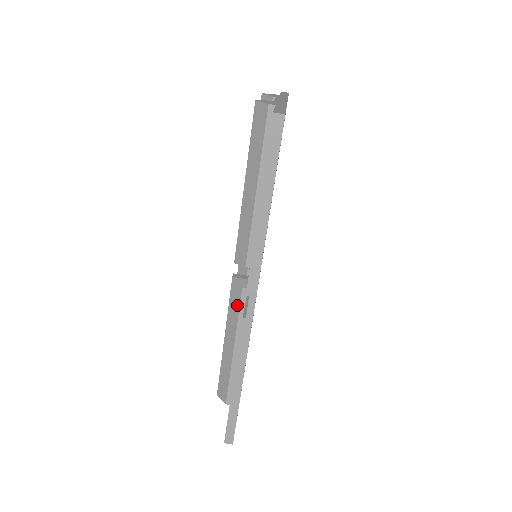
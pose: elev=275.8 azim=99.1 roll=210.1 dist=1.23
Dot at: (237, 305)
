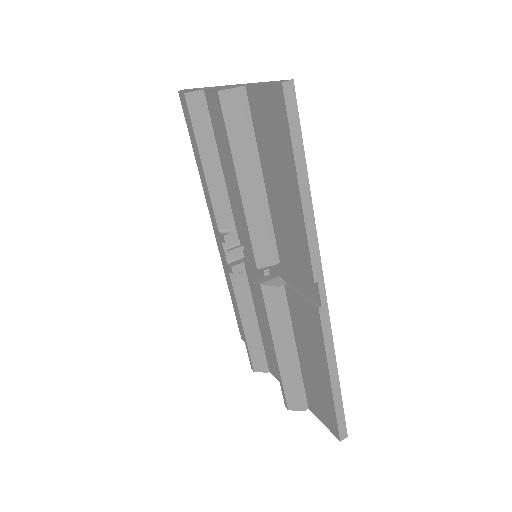
Dot at: (279, 308)
